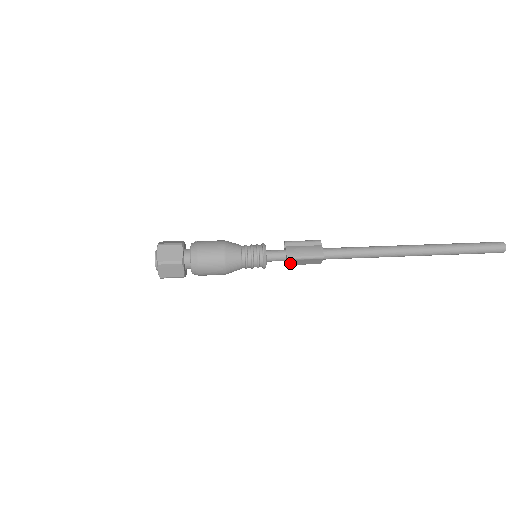
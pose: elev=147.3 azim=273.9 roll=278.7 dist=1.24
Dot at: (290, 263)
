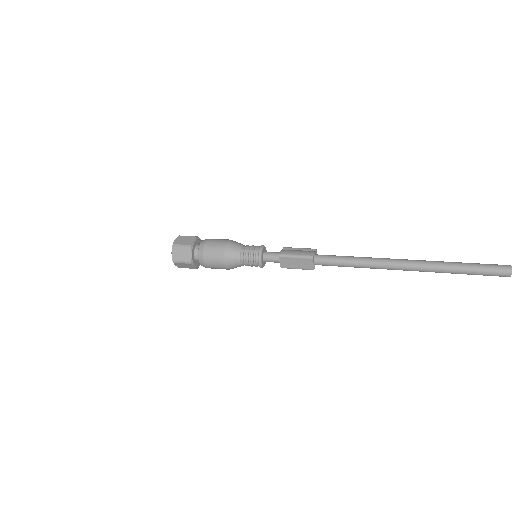
Dot at: (284, 264)
